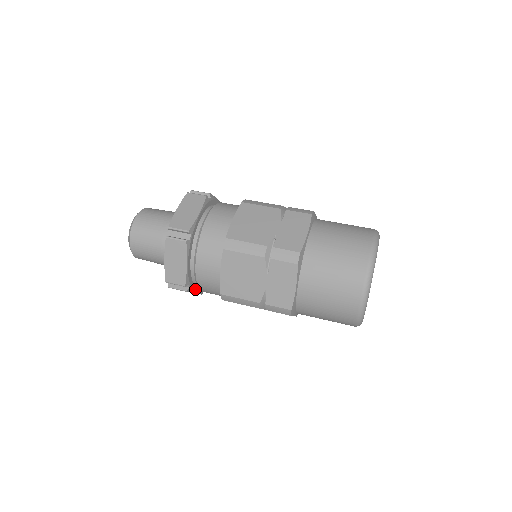
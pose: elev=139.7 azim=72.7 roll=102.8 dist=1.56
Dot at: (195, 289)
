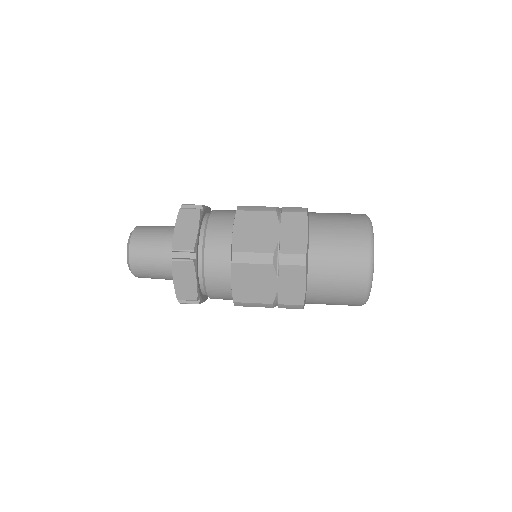
Dot at: (204, 298)
